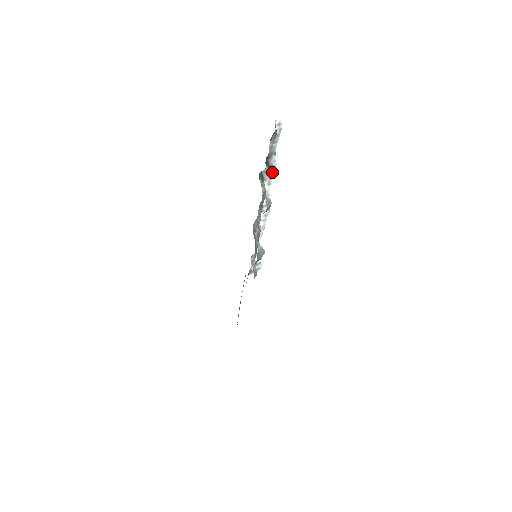
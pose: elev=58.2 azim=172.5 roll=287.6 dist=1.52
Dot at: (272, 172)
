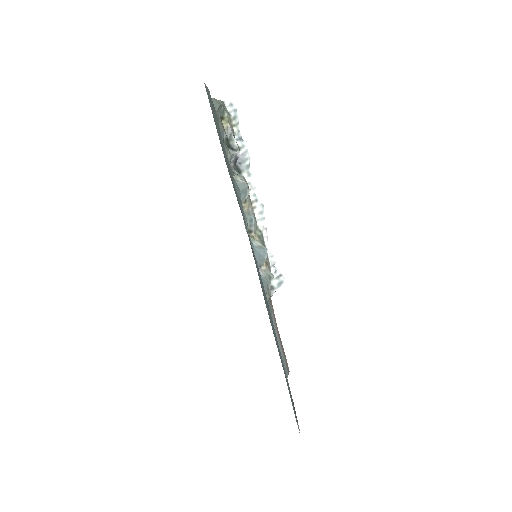
Dot at: (246, 160)
